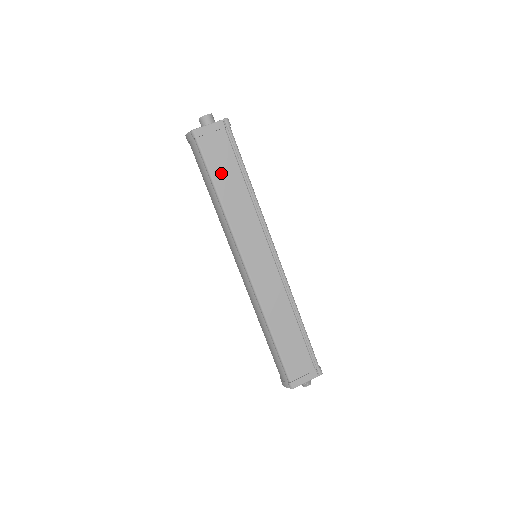
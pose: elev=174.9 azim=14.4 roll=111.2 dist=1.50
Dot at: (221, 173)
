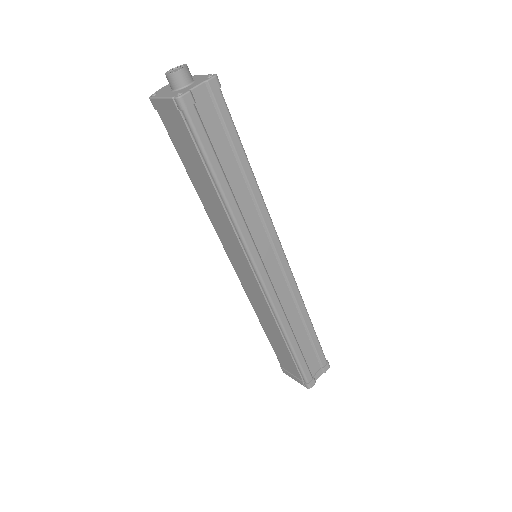
Dot at: (189, 163)
